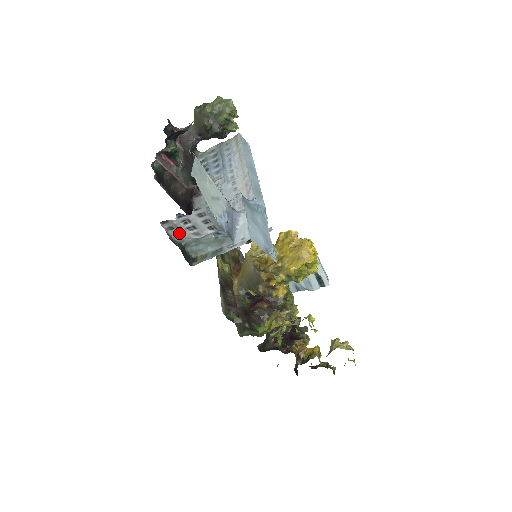
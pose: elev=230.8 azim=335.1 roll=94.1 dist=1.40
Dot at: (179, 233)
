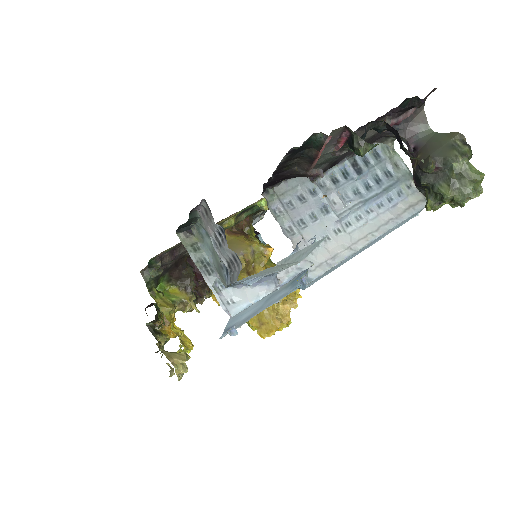
Dot at: (207, 220)
